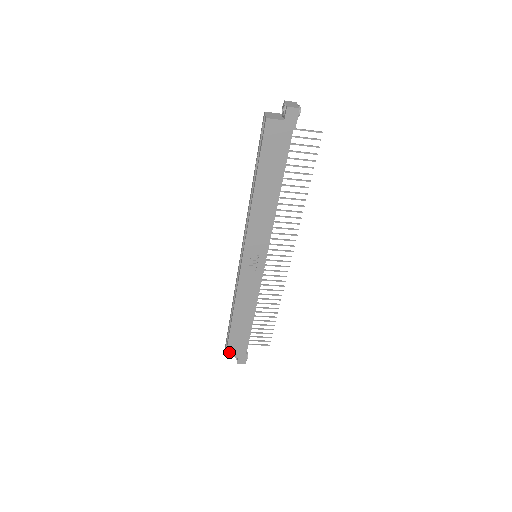
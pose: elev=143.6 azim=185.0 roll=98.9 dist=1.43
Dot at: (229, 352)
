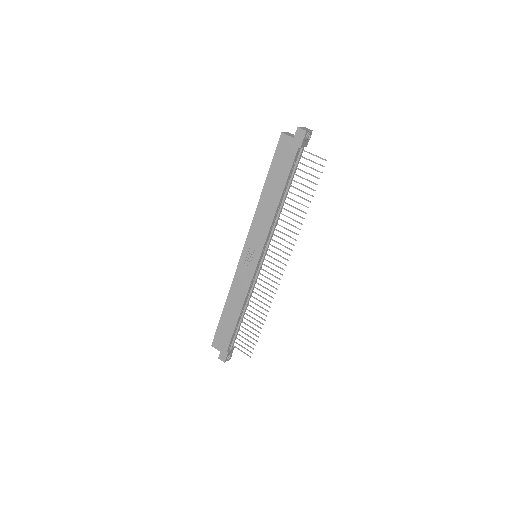
Dot at: (215, 342)
